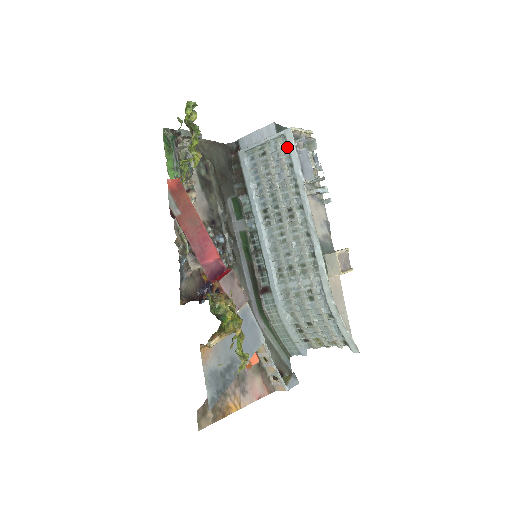
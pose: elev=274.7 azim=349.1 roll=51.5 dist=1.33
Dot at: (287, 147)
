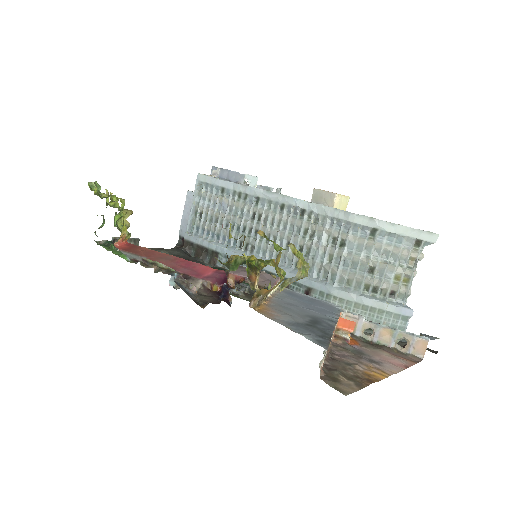
Dot at: (208, 186)
